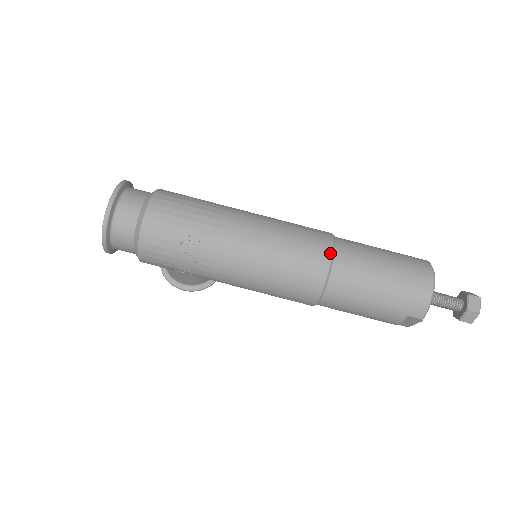
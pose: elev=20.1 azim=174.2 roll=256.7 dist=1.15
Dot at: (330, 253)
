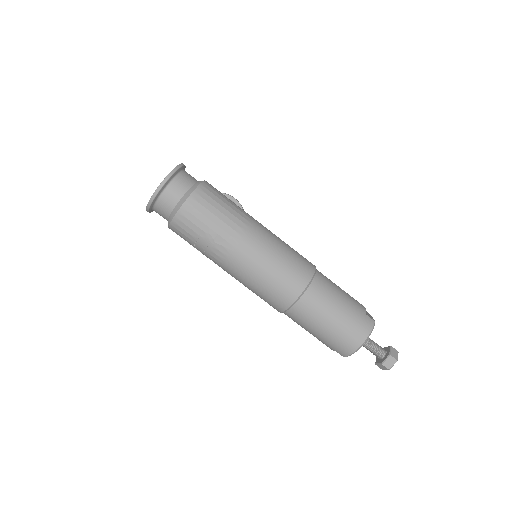
Dot at: (299, 293)
